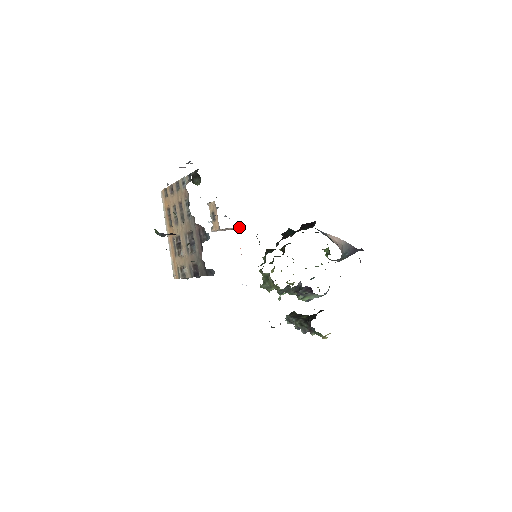
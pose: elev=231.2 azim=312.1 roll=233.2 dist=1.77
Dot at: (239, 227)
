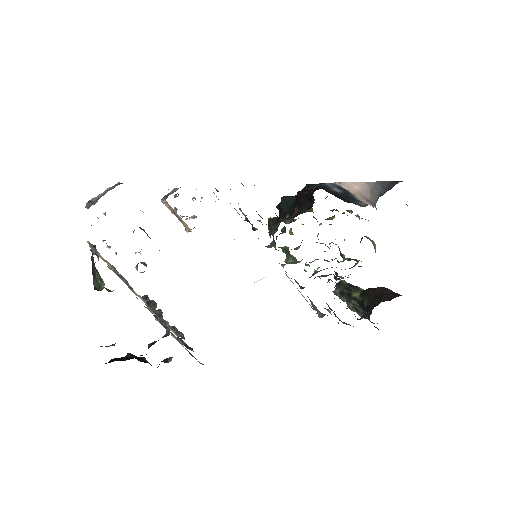
Dot at: occluded
